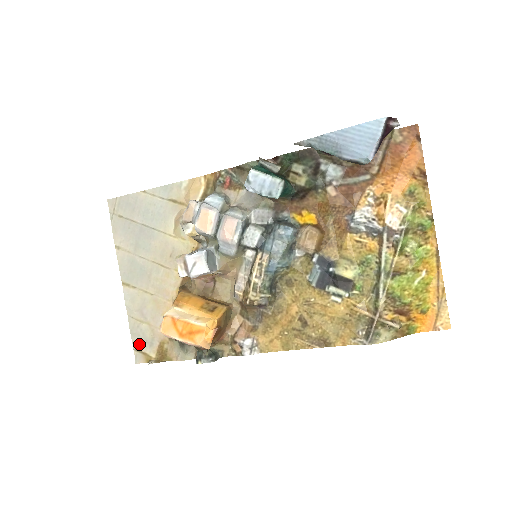
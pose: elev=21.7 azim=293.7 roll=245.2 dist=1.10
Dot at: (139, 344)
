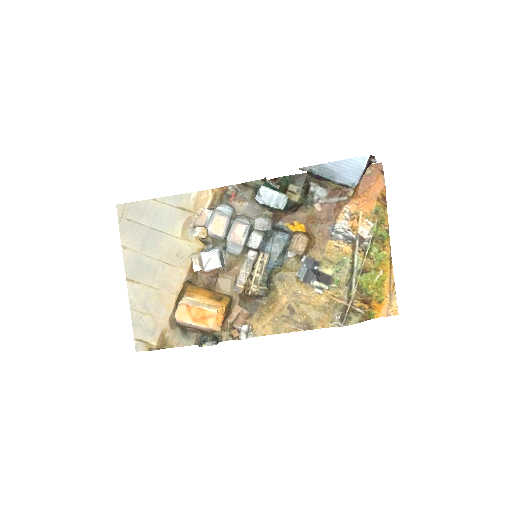
Dot at: (140, 334)
